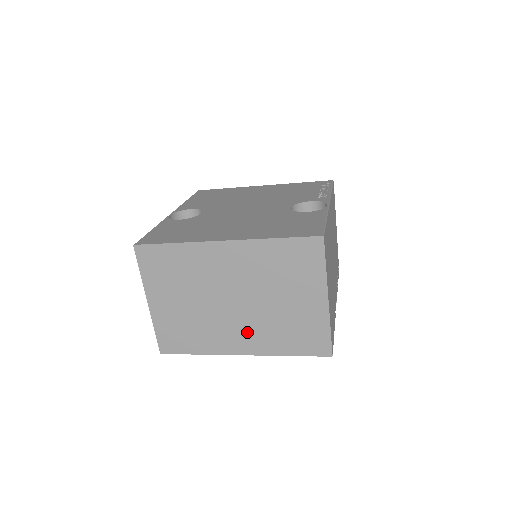
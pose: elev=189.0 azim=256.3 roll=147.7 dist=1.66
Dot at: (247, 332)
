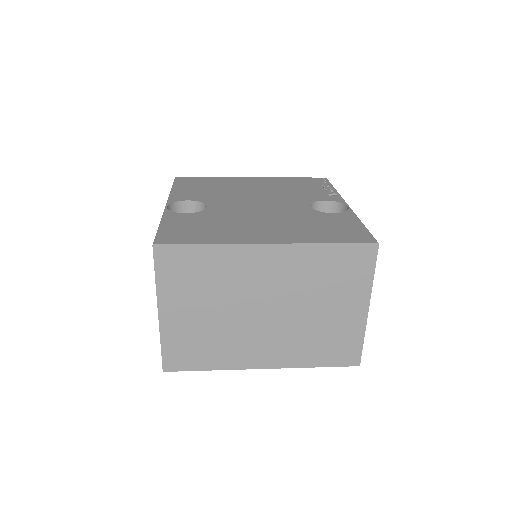
Dot at: (274, 344)
